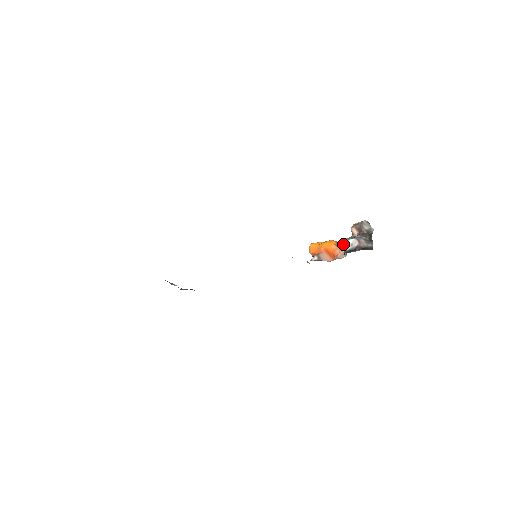
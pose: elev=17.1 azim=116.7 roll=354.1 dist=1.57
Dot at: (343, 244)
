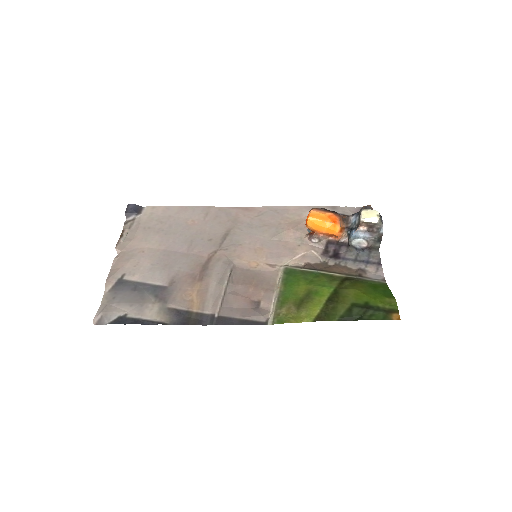
Dot at: (351, 241)
